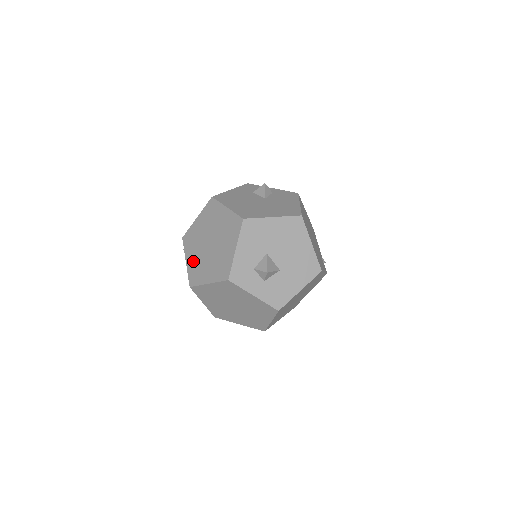
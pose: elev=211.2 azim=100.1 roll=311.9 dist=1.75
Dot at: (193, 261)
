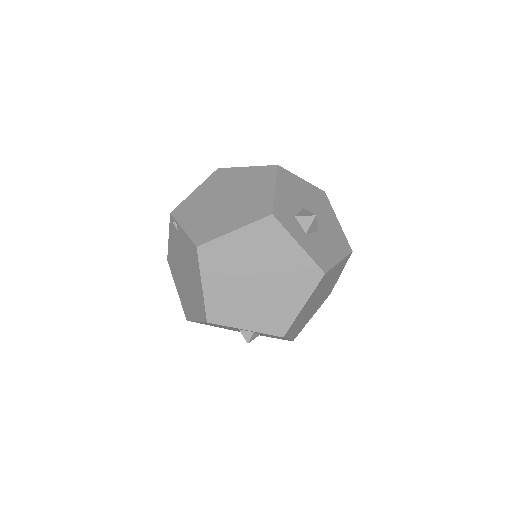
Dot at: (198, 223)
